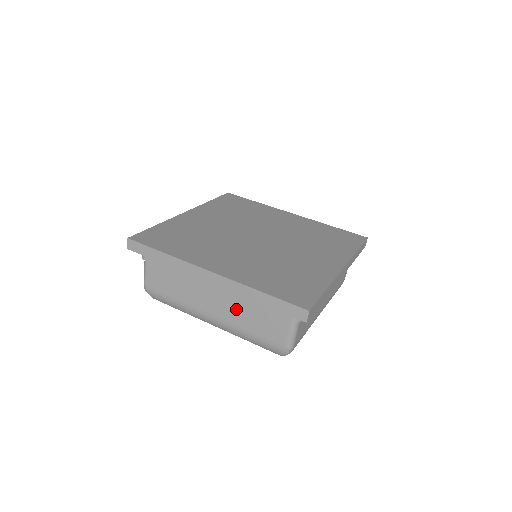
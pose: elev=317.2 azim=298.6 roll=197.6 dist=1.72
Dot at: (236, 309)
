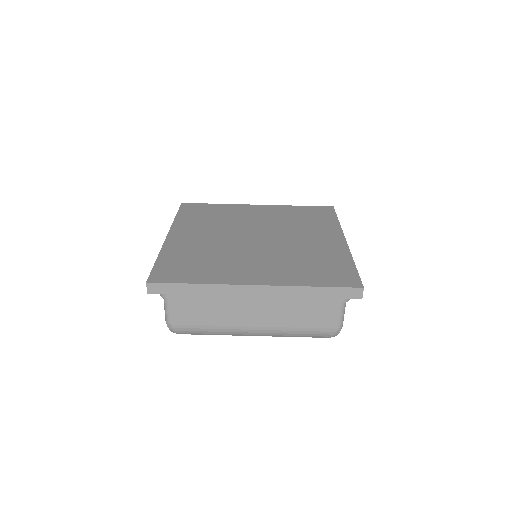
Dot at: (282, 312)
